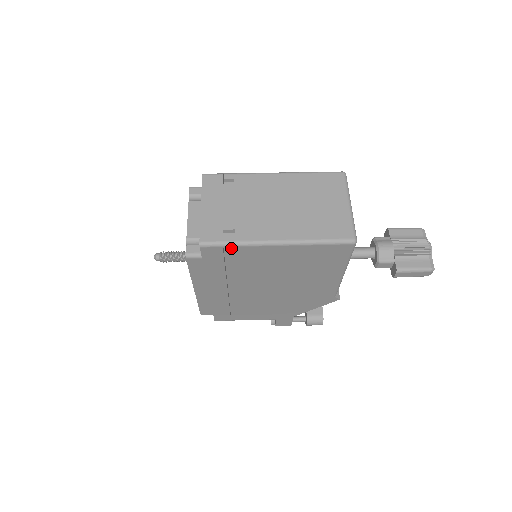
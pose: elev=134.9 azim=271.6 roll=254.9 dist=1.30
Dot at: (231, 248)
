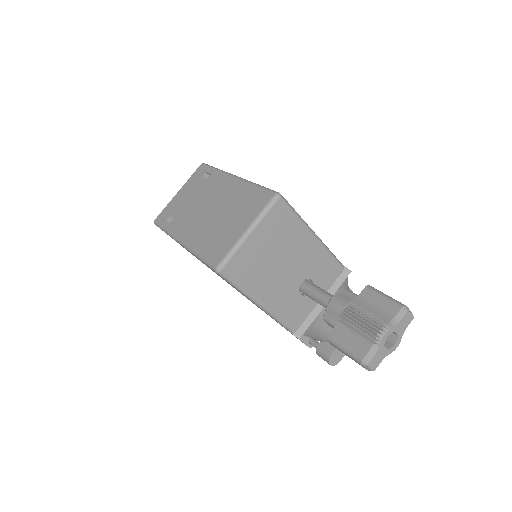
Dot at: (167, 234)
